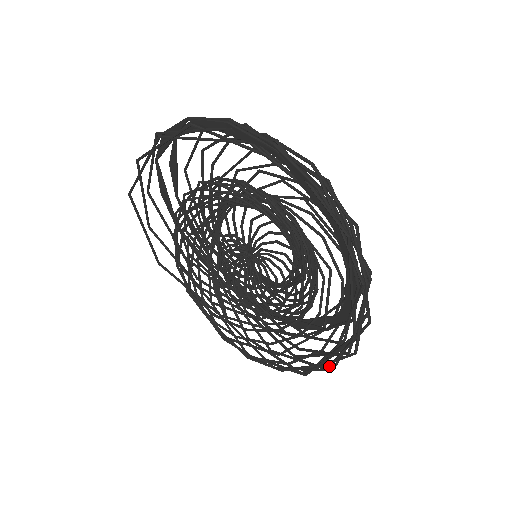
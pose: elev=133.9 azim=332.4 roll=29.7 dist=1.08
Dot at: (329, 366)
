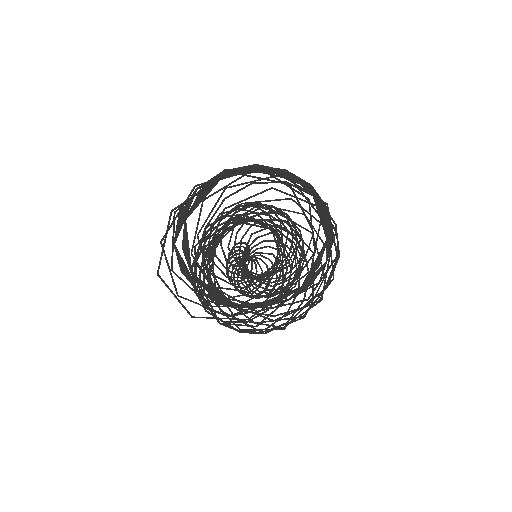
Dot at: (306, 314)
